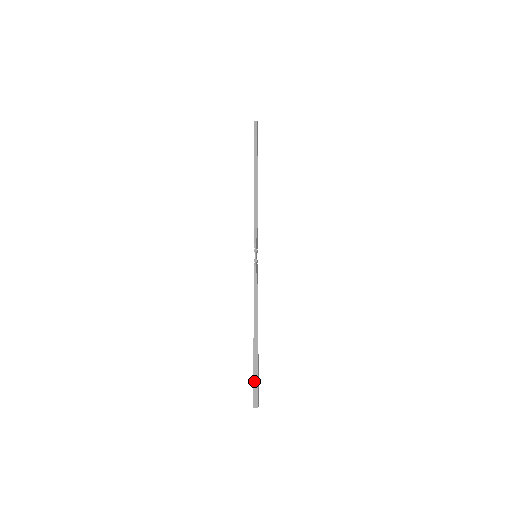
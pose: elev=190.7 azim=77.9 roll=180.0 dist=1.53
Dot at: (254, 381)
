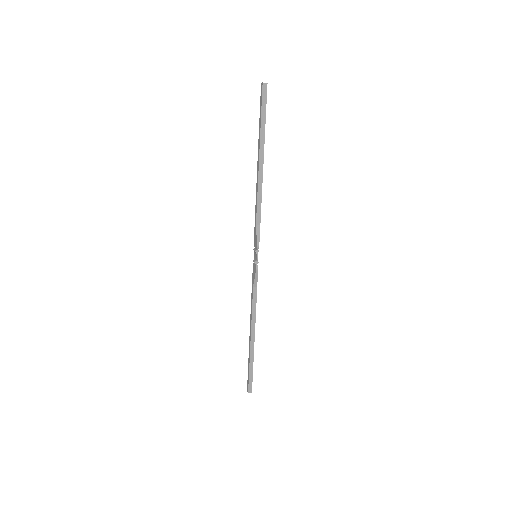
Dot at: (250, 373)
